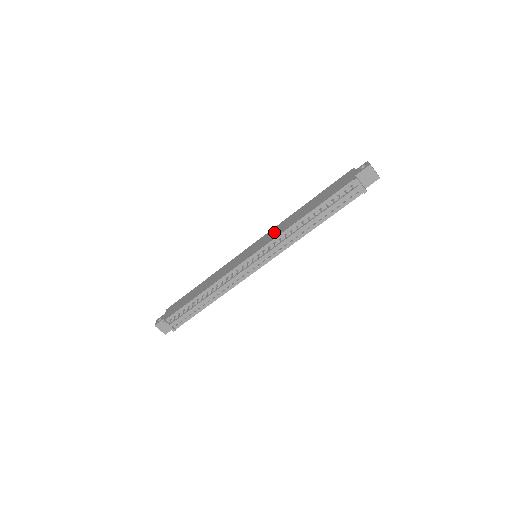
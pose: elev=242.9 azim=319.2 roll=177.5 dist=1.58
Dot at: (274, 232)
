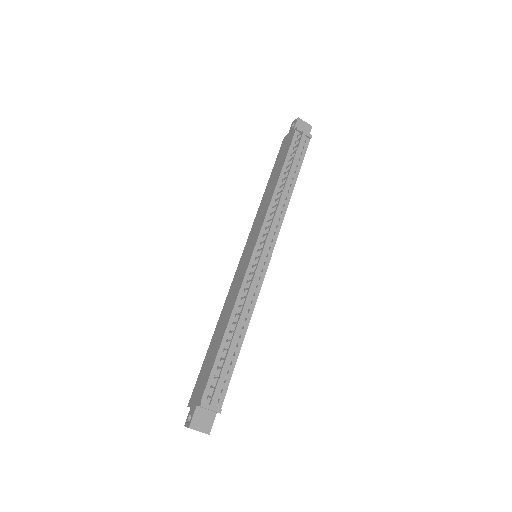
Dot at: (258, 220)
